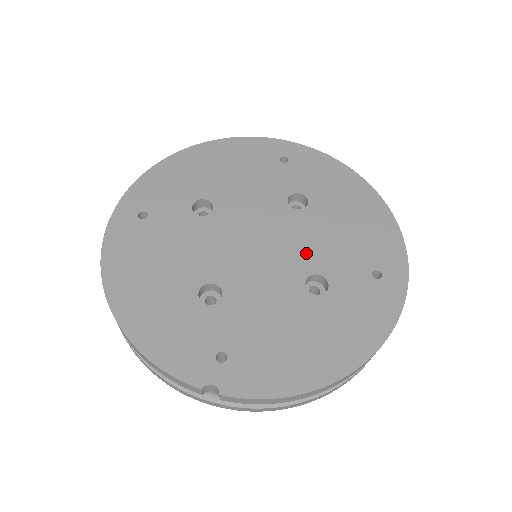
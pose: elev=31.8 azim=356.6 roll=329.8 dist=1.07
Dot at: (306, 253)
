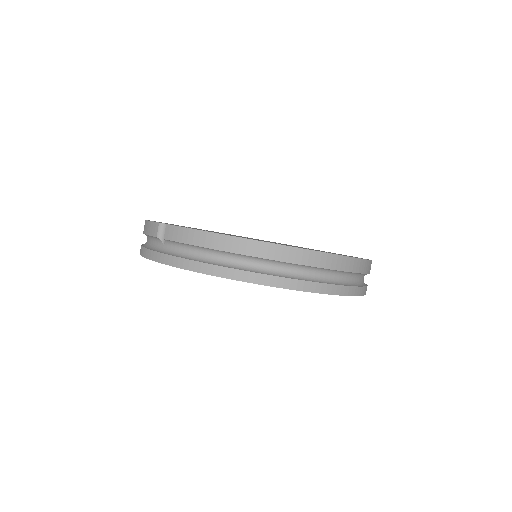
Dot at: occluded
